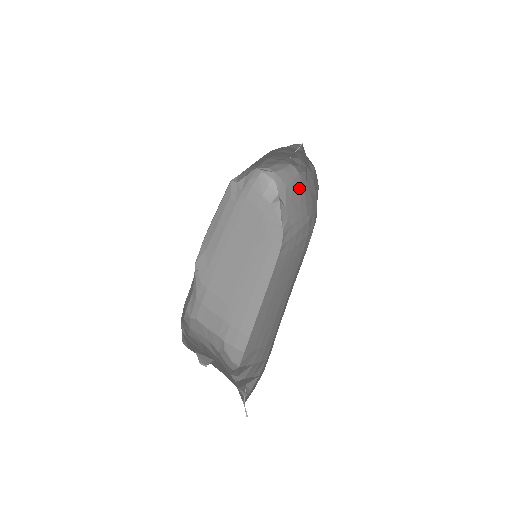
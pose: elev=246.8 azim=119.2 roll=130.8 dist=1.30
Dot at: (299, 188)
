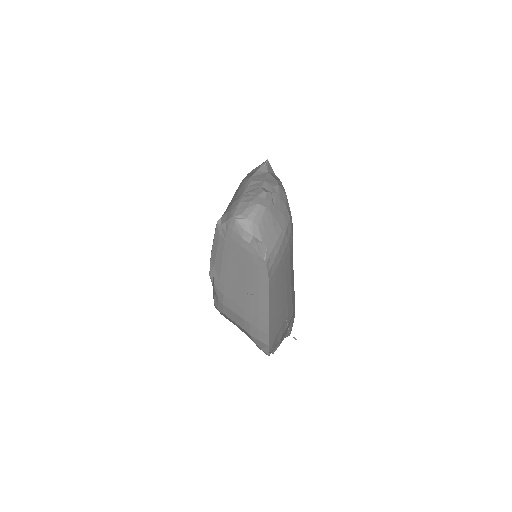
Dot at: (269, 218)
